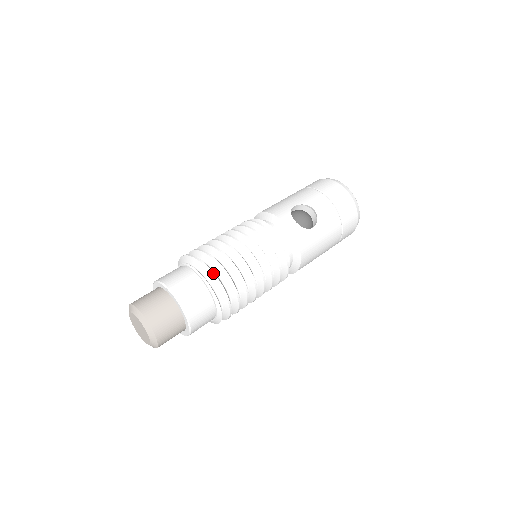
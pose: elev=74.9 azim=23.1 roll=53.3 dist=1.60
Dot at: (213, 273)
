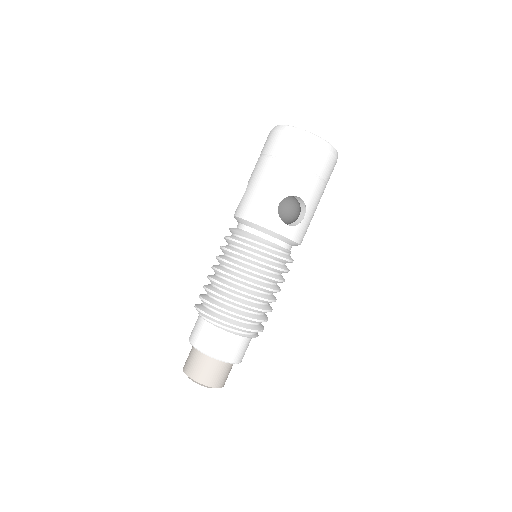
Dot at: (244, 329)
